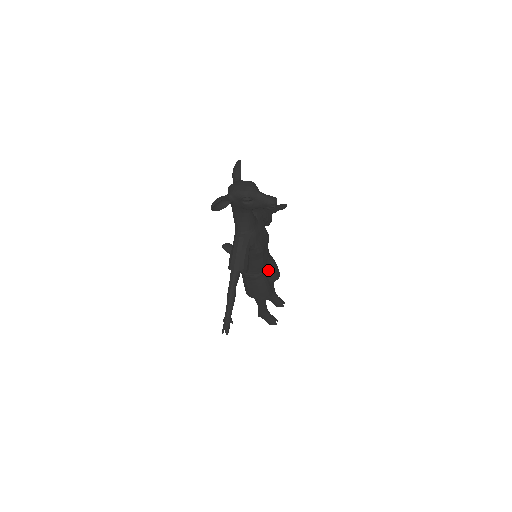
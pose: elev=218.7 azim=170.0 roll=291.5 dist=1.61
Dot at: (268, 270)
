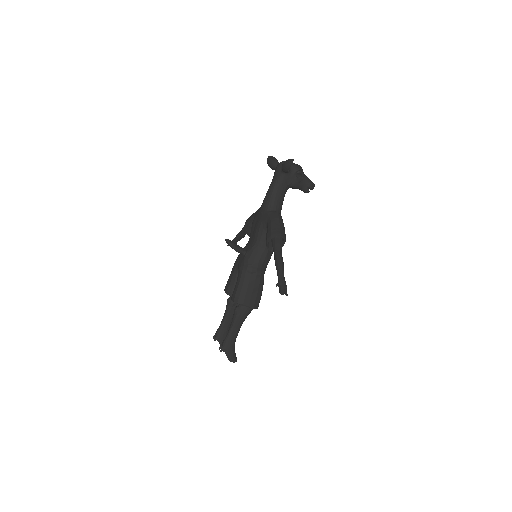
Dot at: occluded
